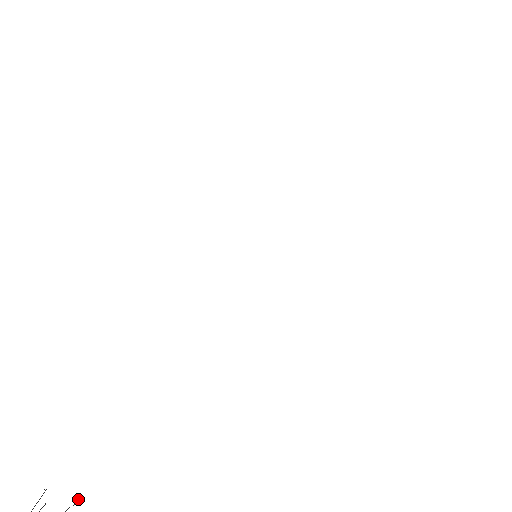
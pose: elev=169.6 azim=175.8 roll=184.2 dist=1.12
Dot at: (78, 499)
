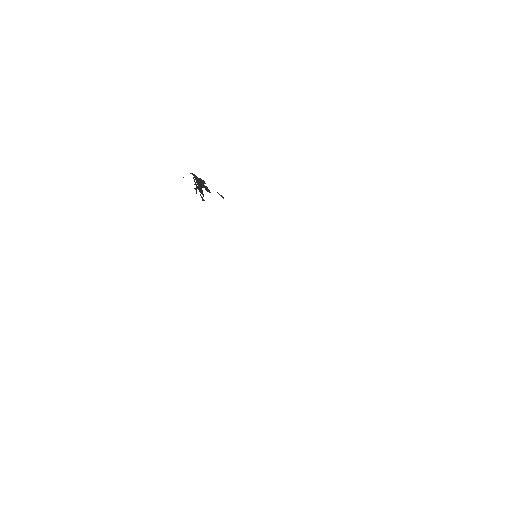
Dot at: occluded
